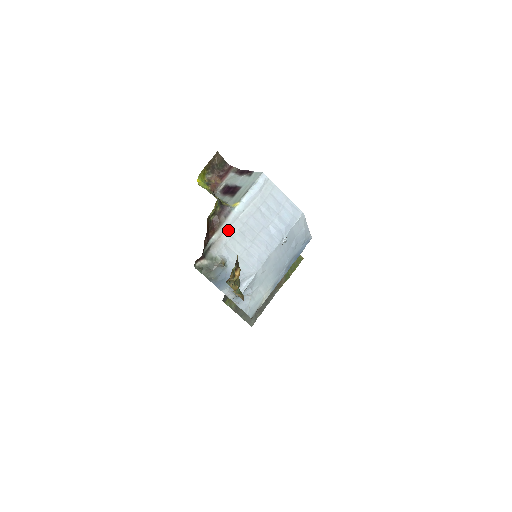
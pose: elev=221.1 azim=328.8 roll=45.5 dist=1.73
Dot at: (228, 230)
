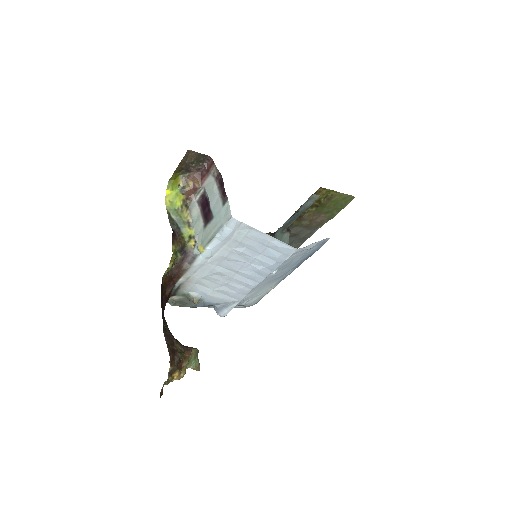
Dot at: (197, 273)
